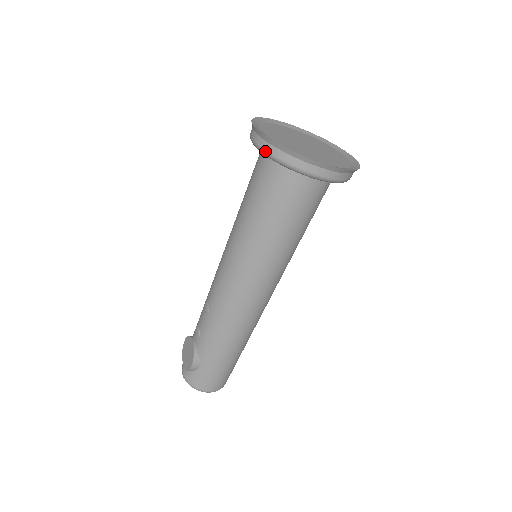
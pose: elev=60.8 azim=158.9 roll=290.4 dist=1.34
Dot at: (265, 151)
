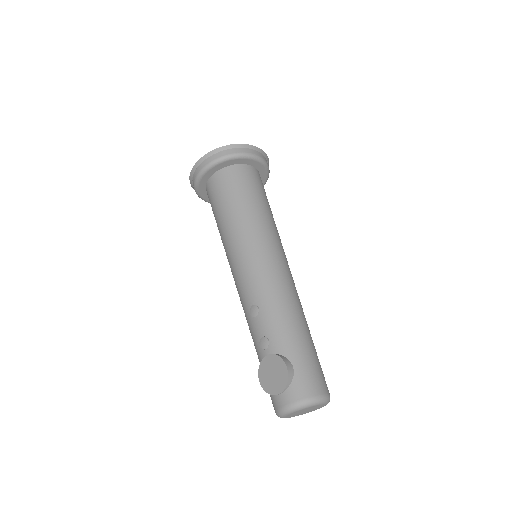
Dot at: (214, 160)
